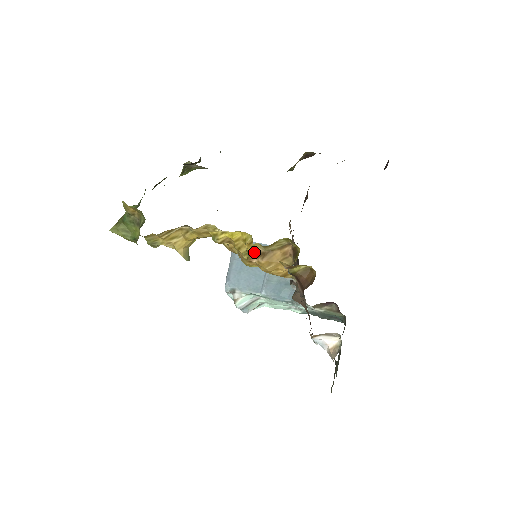
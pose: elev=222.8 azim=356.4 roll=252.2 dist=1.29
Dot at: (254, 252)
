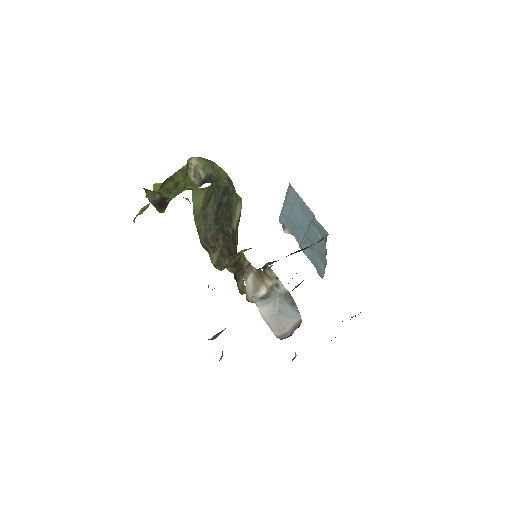
Dot at: occluded
